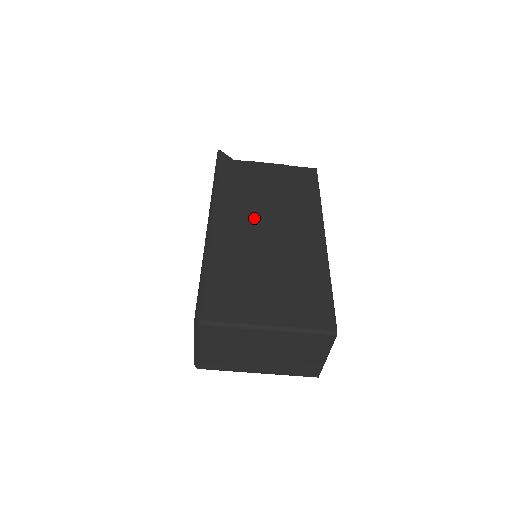
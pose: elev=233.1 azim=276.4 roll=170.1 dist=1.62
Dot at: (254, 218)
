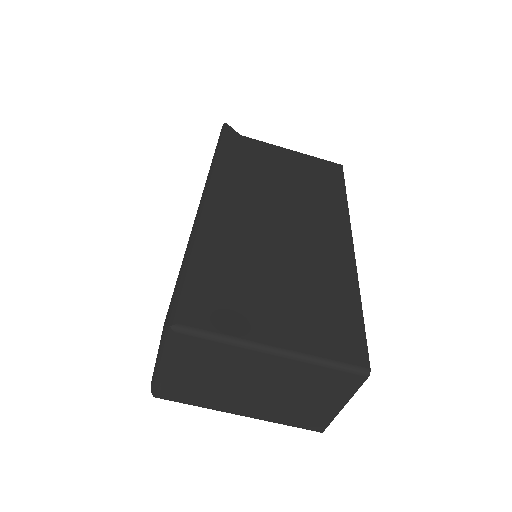
Dot at: (263, 204)
